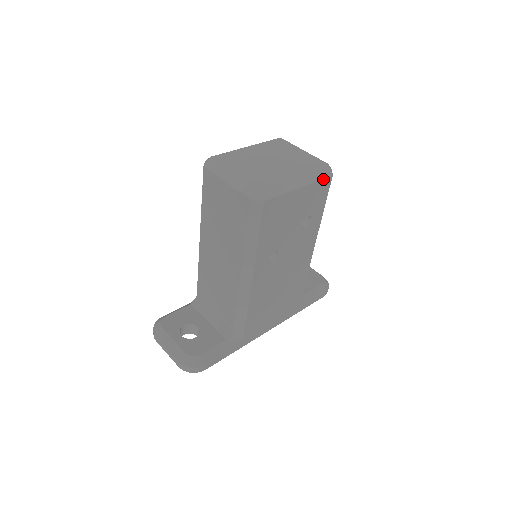
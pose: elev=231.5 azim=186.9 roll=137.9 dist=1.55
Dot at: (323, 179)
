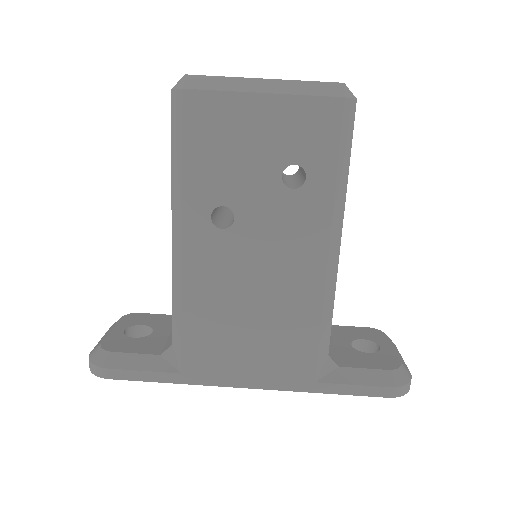
Dot at: (320, 97)
